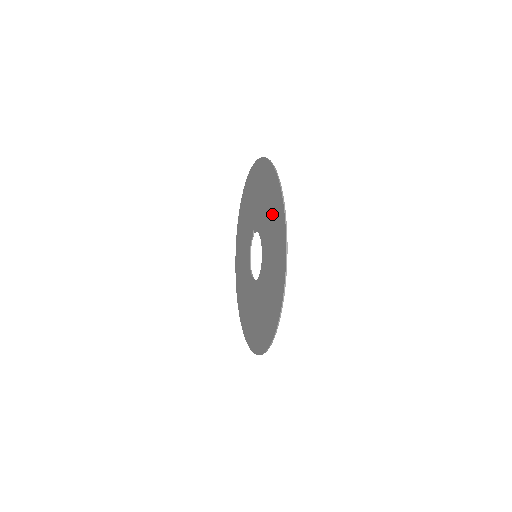
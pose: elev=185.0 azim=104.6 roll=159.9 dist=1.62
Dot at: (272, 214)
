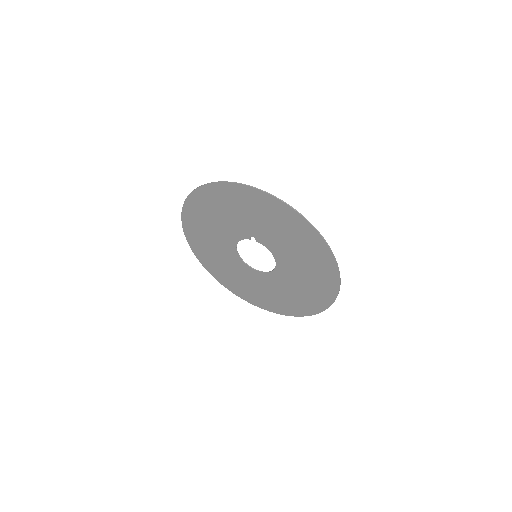
Dot at: (312, 268)
